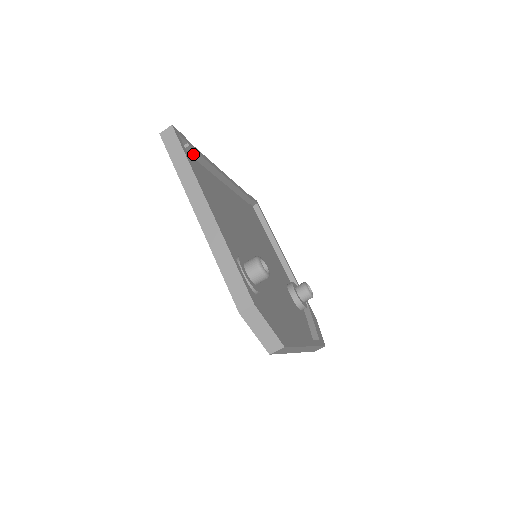
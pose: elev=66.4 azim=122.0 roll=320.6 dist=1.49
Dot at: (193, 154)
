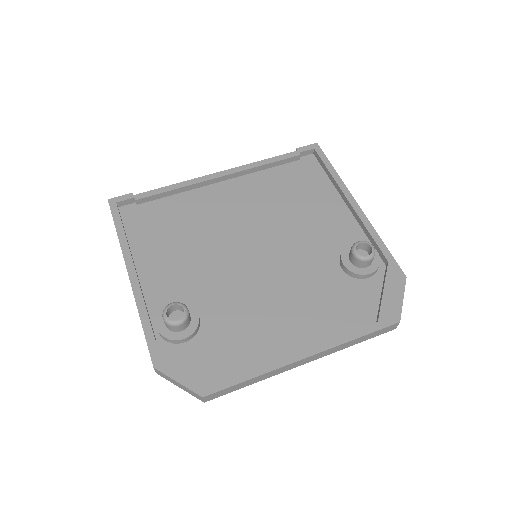
Dot at: (151, 198)
